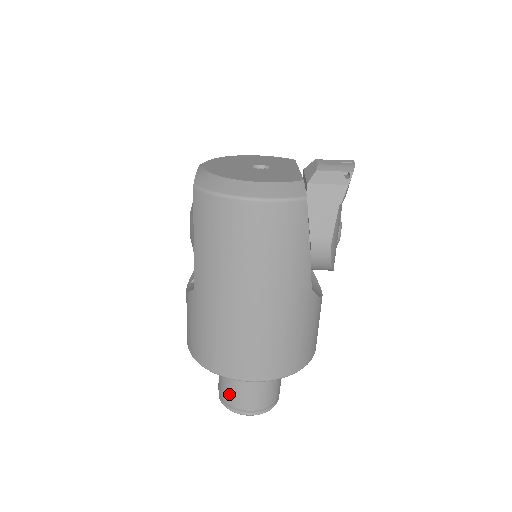
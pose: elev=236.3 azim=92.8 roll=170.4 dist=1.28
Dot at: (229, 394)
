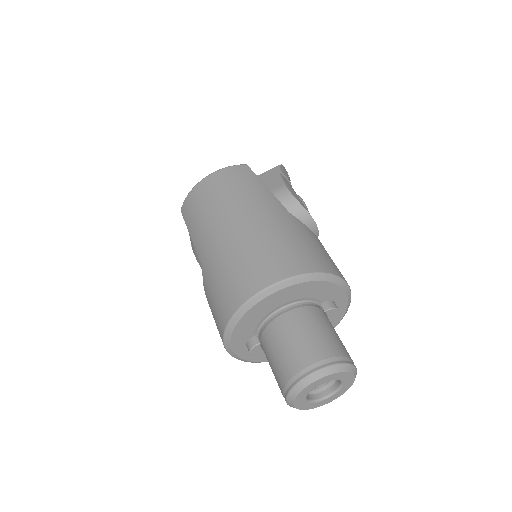
Dot at: (283, 365)
